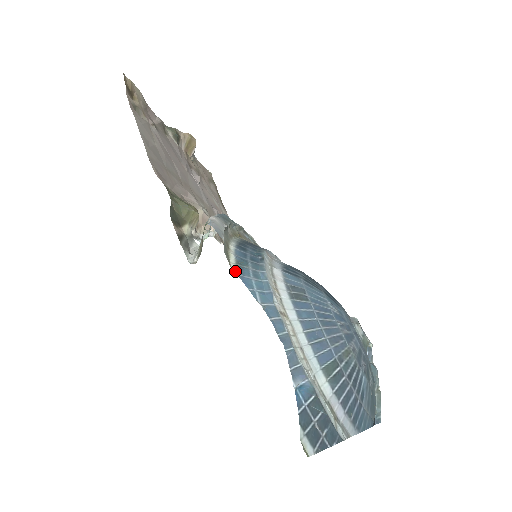
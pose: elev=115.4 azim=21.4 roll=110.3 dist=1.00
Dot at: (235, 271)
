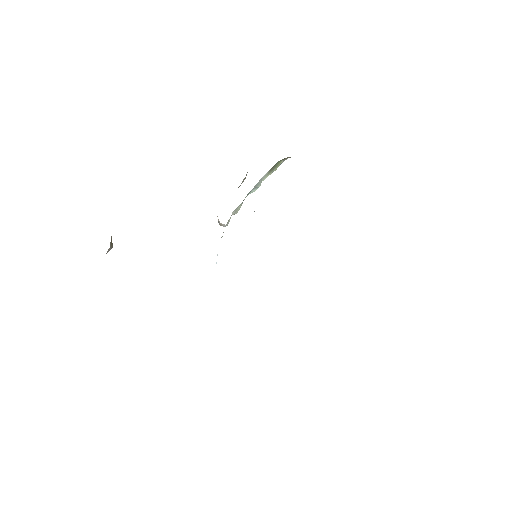
Dot at: occluded
